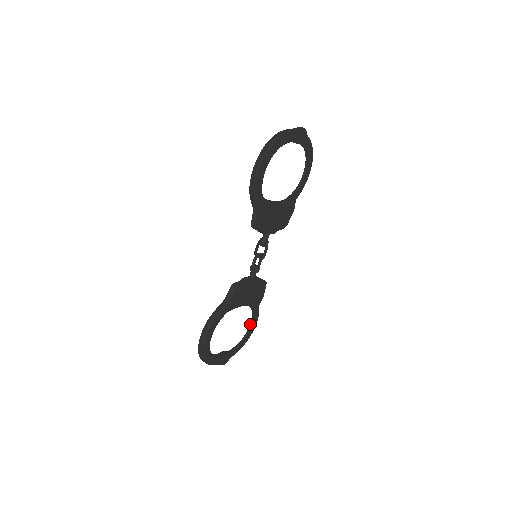
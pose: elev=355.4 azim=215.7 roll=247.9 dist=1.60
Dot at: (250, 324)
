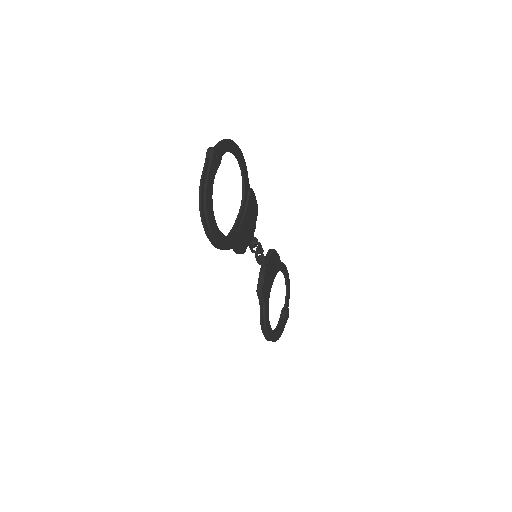
Dot at: occluded
